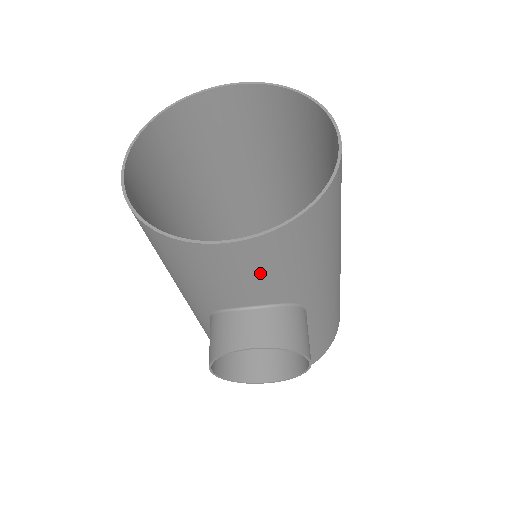
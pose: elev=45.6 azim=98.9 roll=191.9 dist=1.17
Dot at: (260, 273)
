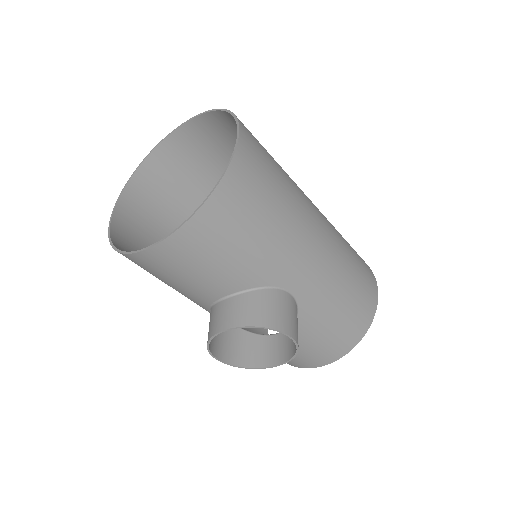
Dot at: (203, 265)
